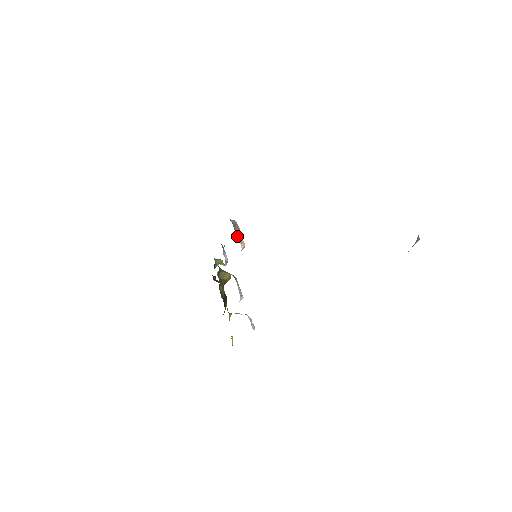
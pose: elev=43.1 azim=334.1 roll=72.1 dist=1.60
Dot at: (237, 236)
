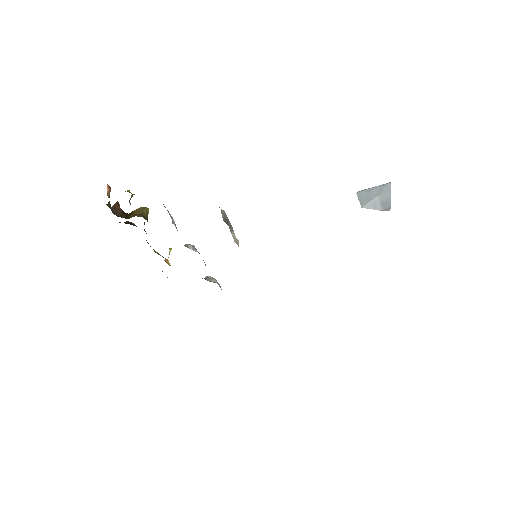
Dot at: occluded
